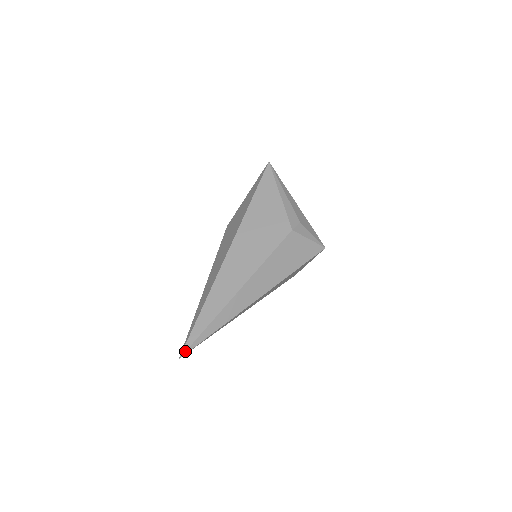
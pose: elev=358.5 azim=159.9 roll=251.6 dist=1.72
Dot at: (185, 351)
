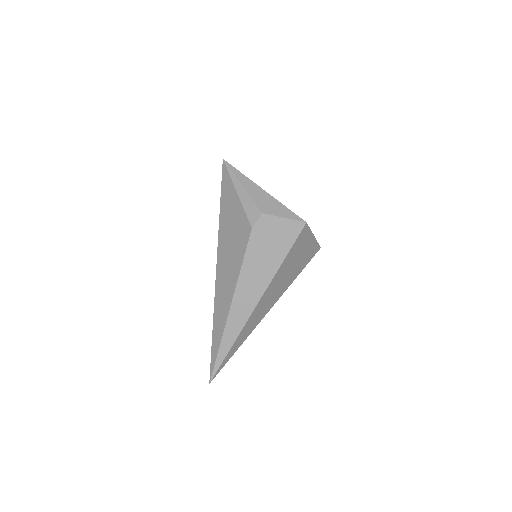
Dot at: (211, 376)
